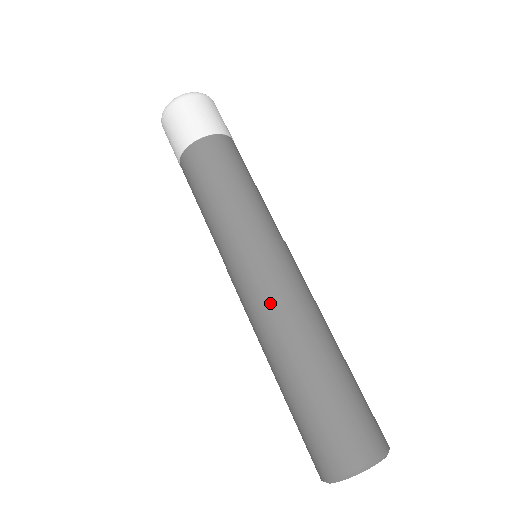
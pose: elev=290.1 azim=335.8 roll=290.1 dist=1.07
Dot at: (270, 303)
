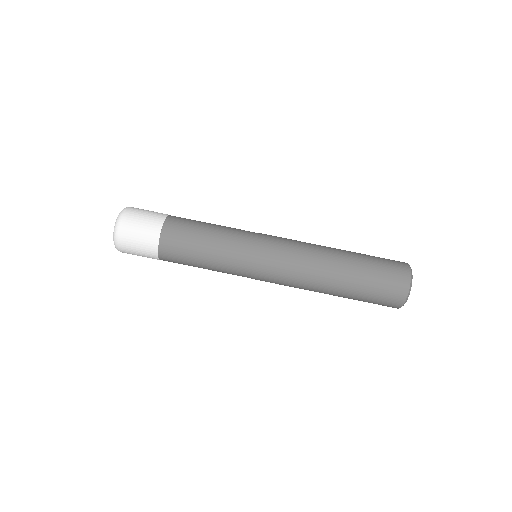
Dot at: (300, 249)
